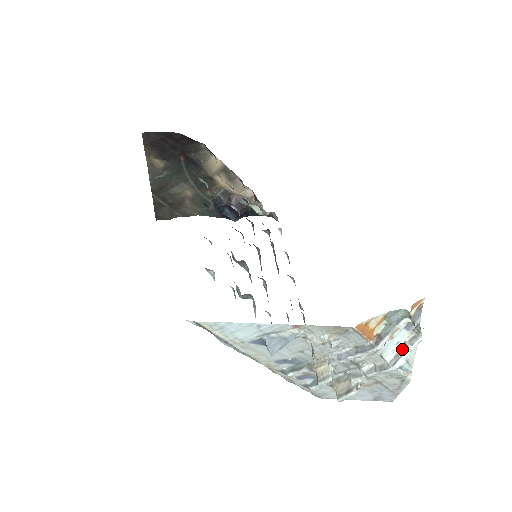
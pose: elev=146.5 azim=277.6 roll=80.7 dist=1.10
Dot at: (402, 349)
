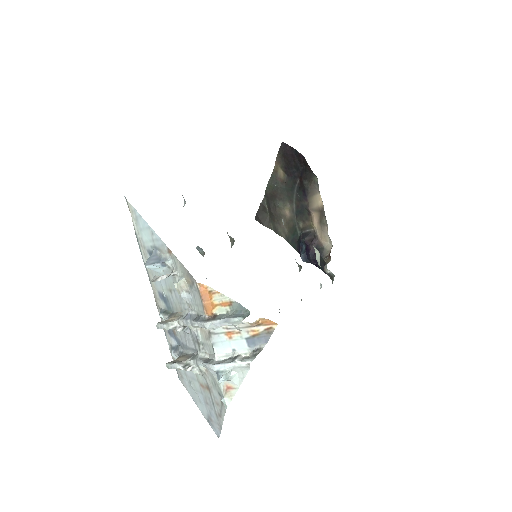
Dot at: (232, 358)
